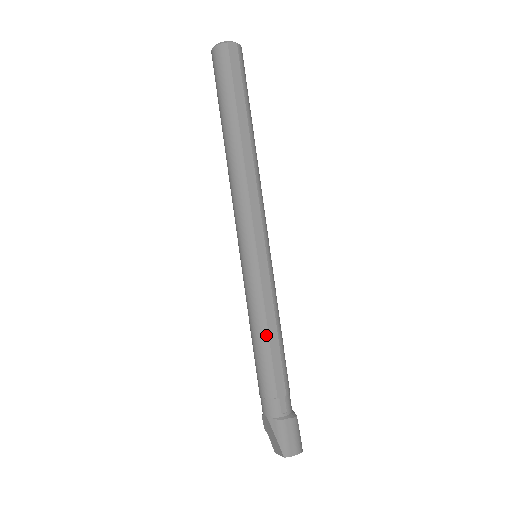
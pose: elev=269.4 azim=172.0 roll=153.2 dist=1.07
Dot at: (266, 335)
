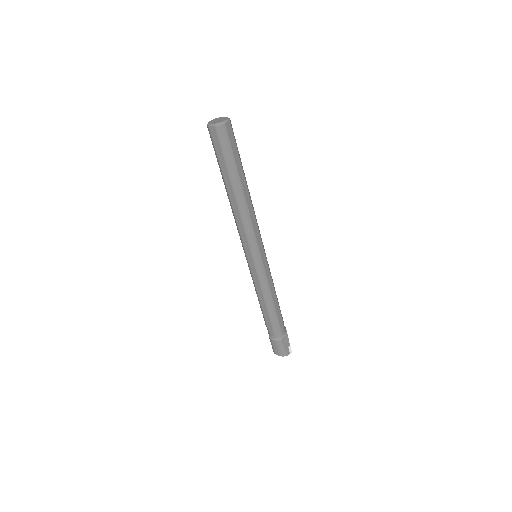
Dot at: (259, 299)
